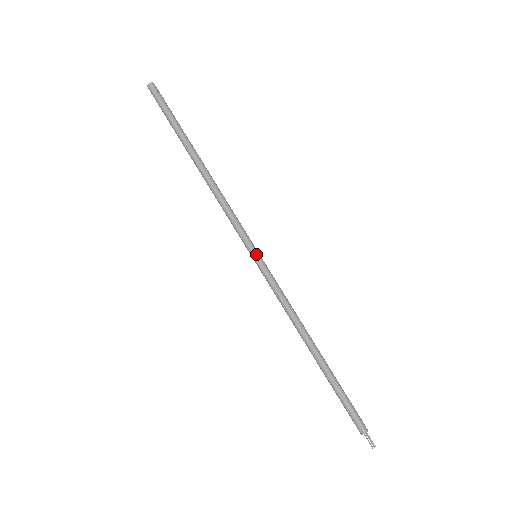
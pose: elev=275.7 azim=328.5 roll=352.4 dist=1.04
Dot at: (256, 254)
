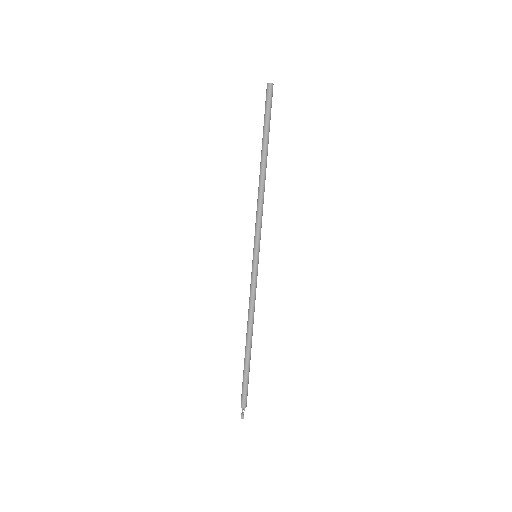
Dot at: (256, 255)
